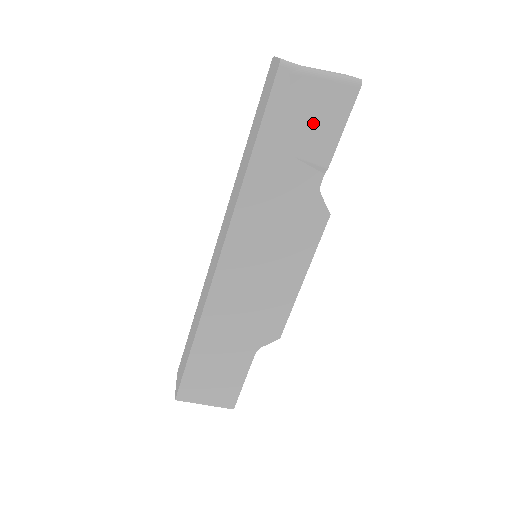
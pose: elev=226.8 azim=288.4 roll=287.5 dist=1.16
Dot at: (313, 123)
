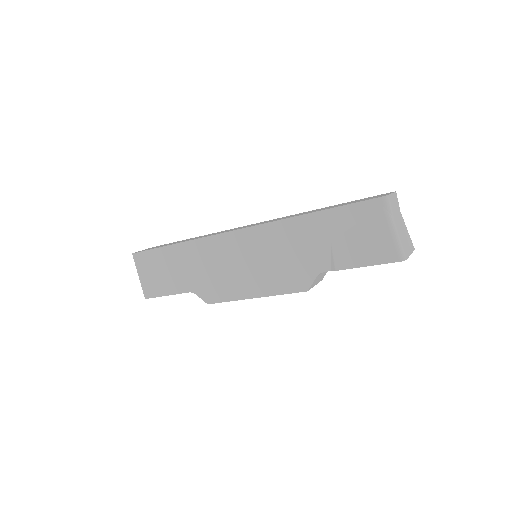
Dot at: (359, 242)
